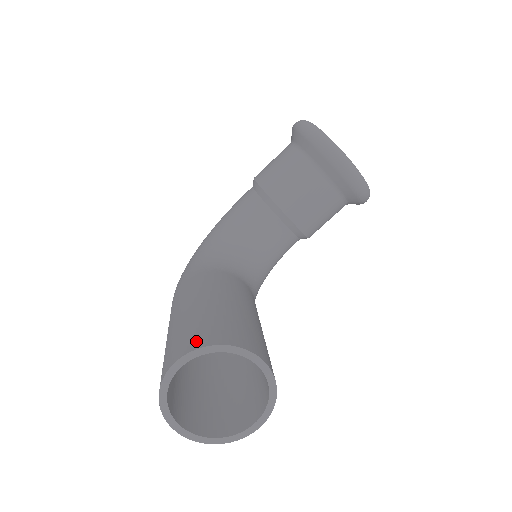
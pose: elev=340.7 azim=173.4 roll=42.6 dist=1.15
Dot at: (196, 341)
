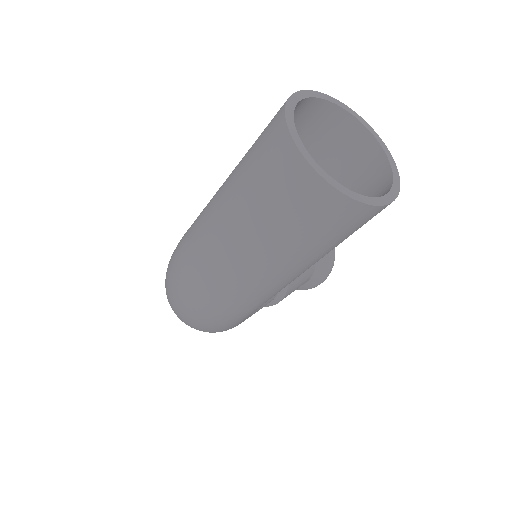
Dot at: occluded
